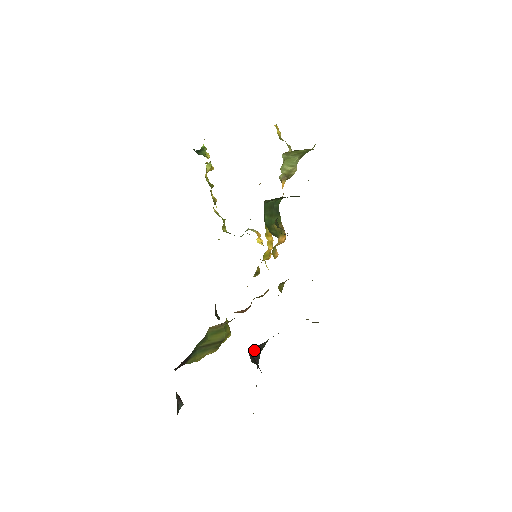
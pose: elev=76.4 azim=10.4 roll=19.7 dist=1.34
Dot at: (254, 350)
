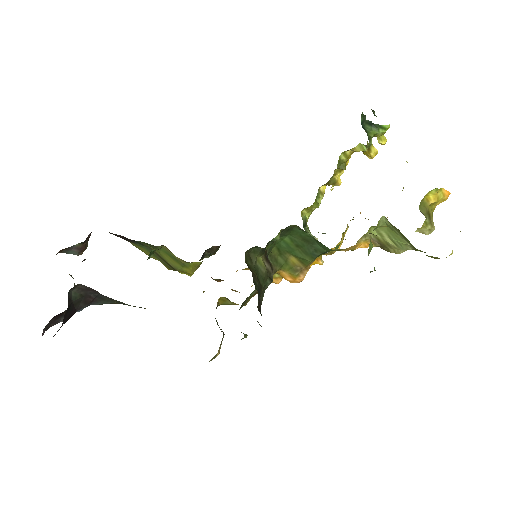
Dot at: (94, 290)
